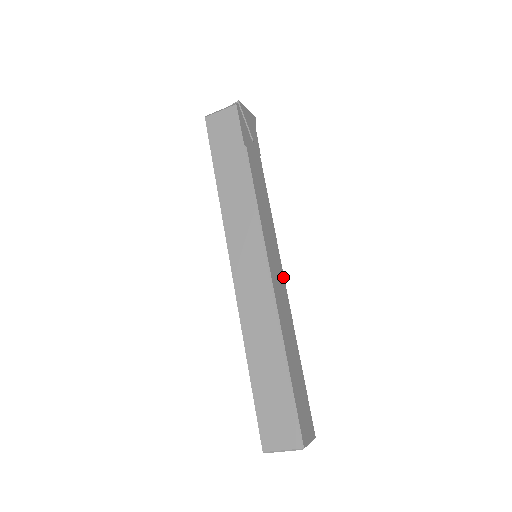
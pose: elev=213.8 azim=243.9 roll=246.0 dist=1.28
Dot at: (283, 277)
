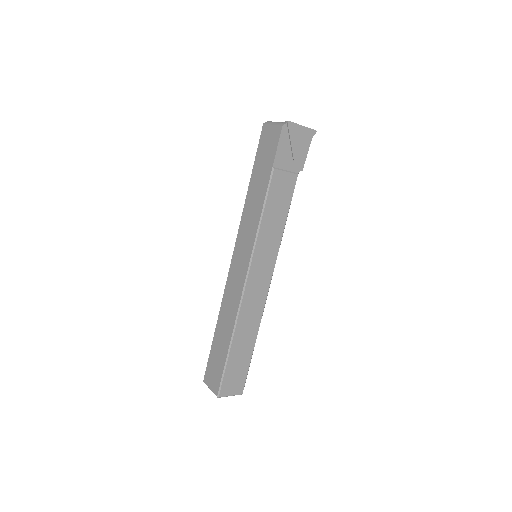
Dot at: (269, 281)
